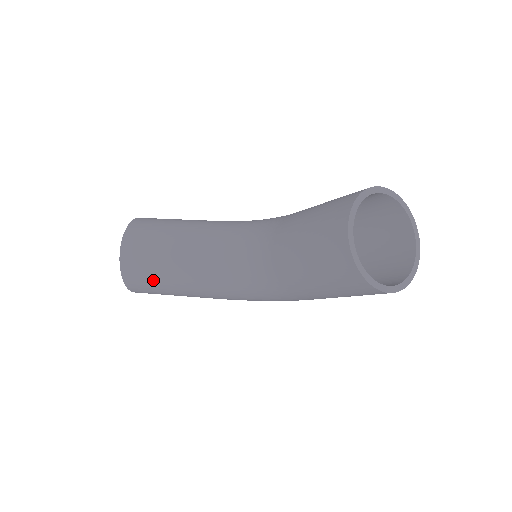
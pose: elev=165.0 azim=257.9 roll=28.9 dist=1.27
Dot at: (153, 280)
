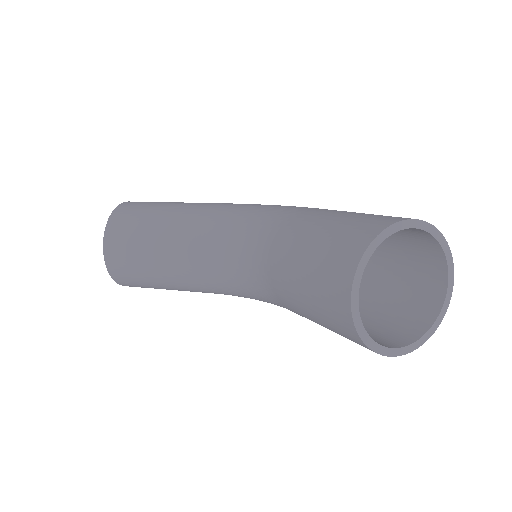
Dot at: (147, 284)
